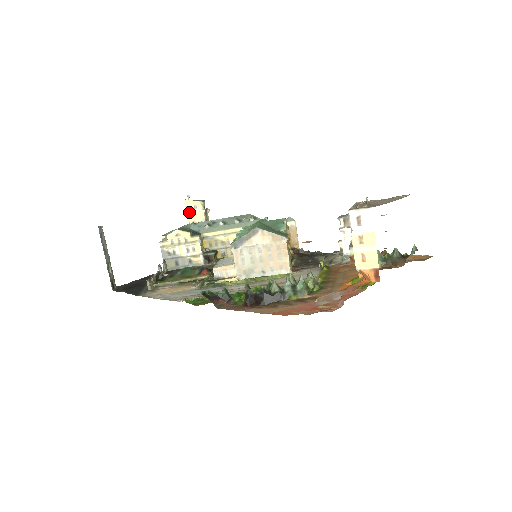
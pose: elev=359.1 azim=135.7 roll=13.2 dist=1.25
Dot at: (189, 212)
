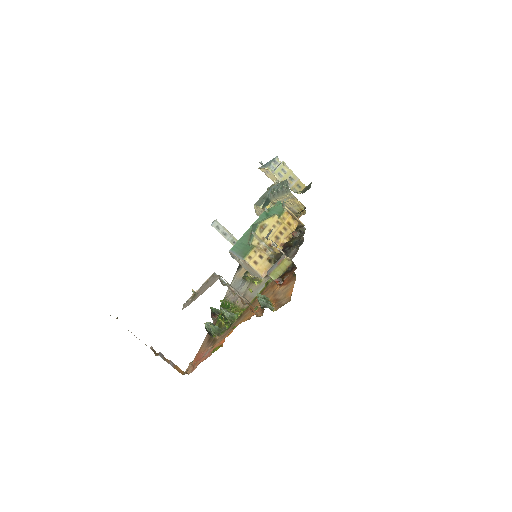
Dot at: (267, 175)
